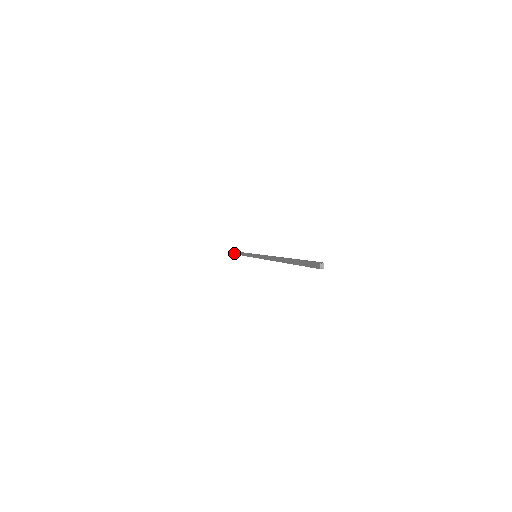
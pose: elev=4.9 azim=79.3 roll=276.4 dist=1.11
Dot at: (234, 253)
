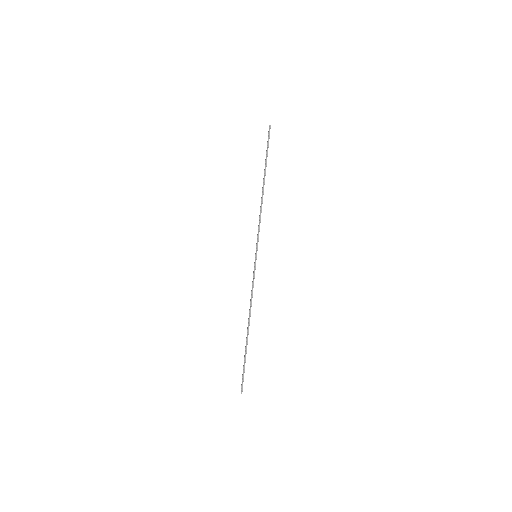
Dot at: (244, 357)
